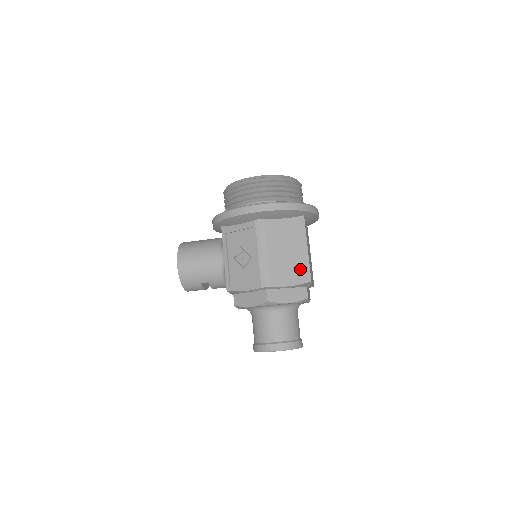
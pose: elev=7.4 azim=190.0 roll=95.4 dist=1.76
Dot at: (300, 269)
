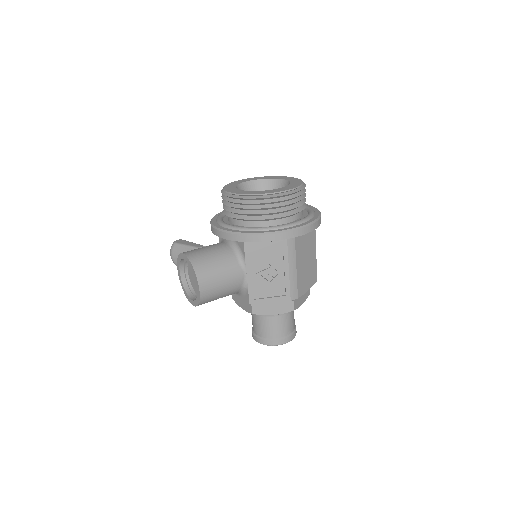
Dot at: (312, 273)
